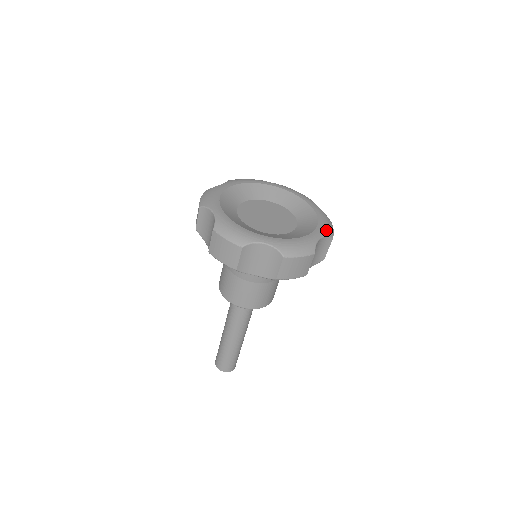
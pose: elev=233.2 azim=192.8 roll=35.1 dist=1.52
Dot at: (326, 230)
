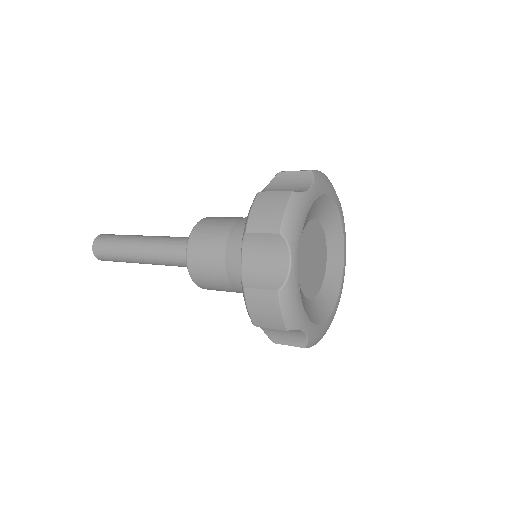
Dot at: occluded
